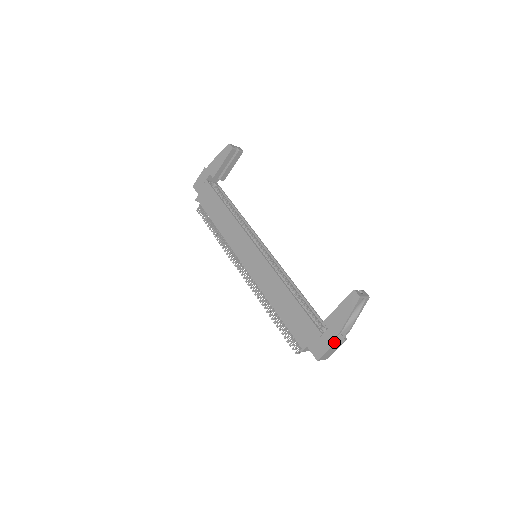
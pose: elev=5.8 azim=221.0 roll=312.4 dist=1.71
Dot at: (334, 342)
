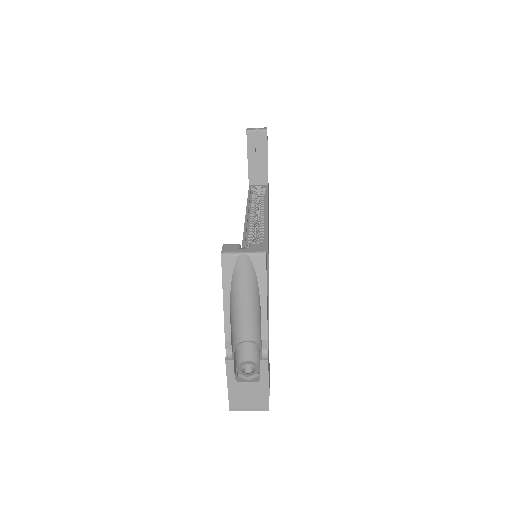
Dot at: occluded
